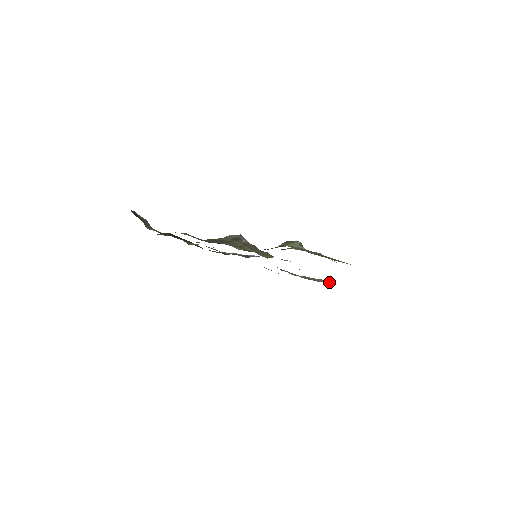
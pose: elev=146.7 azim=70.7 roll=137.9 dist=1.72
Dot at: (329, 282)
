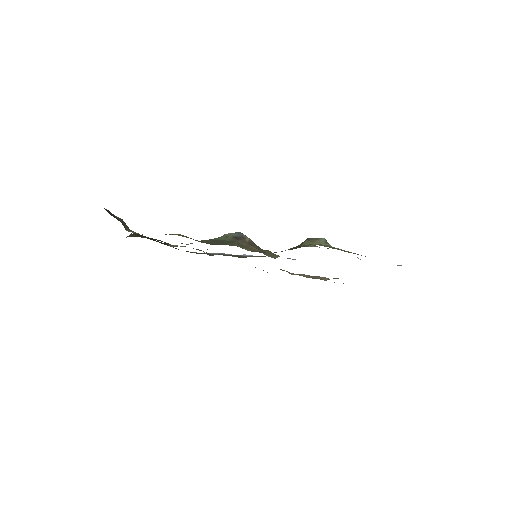
Dot at: occluded
